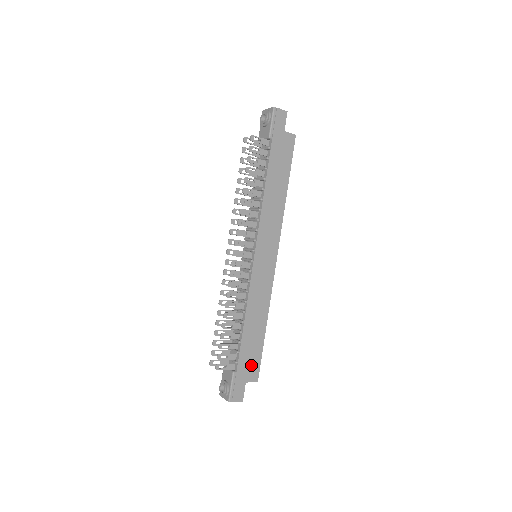
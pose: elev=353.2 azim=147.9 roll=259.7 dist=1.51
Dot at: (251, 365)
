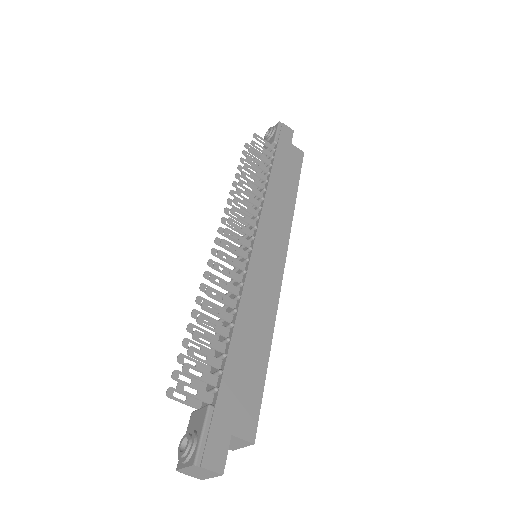
Dot at: (243, 404)
